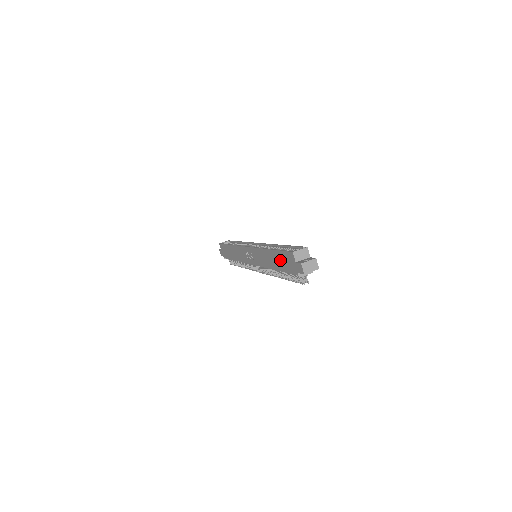
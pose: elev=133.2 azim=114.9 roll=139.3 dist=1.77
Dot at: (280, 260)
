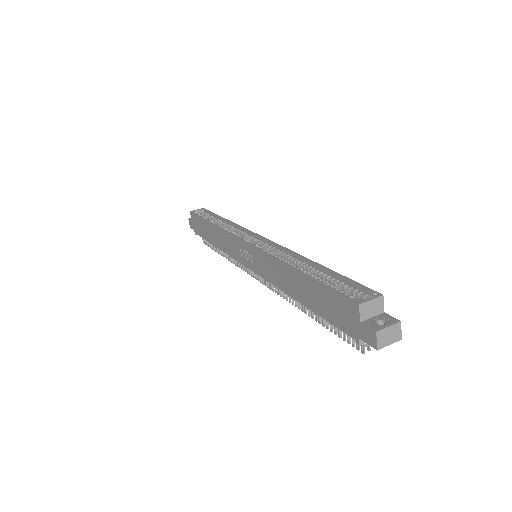
Dot at: (318, 297)
